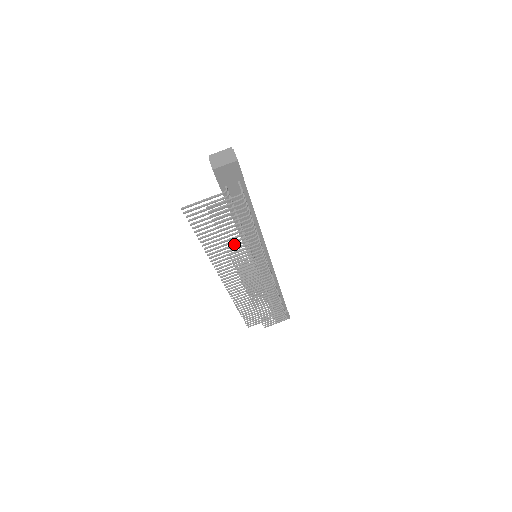
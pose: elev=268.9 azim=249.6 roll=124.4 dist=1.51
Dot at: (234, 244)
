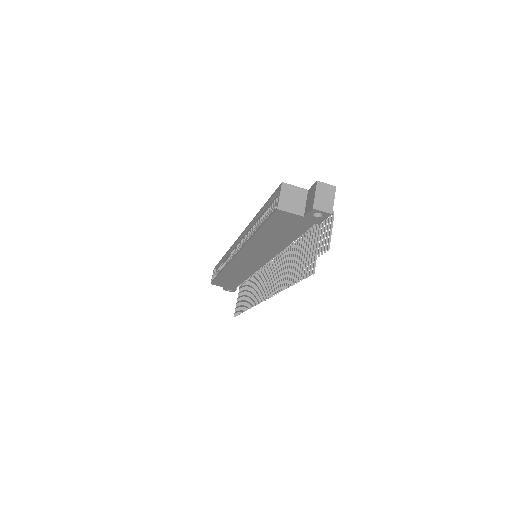
Dot at: occluded
